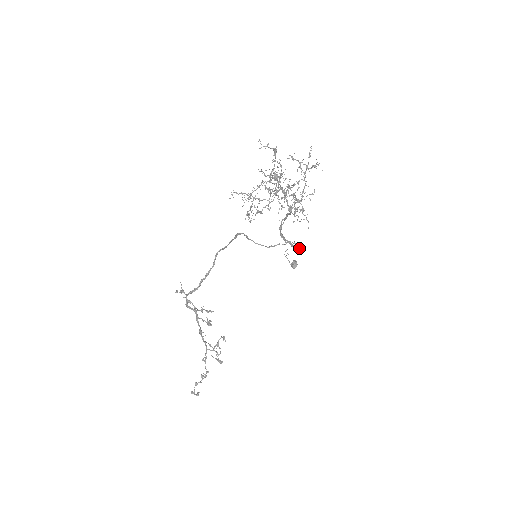
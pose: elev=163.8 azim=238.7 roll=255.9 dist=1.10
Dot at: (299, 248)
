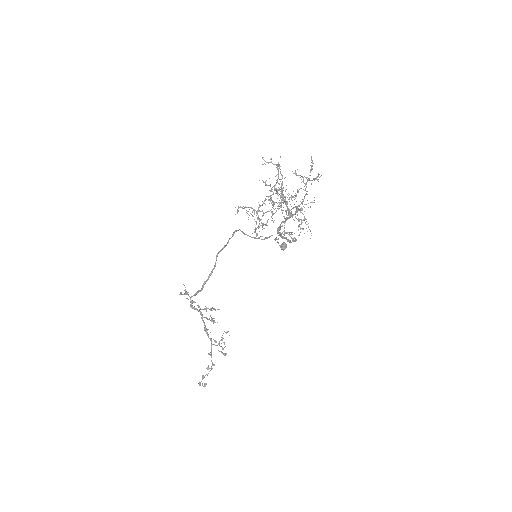
Dot at: occluded
